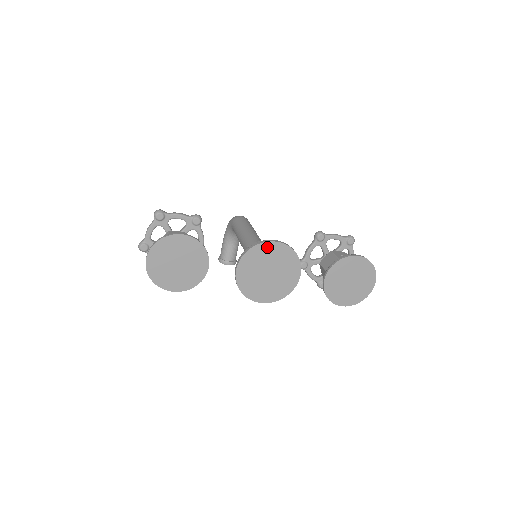
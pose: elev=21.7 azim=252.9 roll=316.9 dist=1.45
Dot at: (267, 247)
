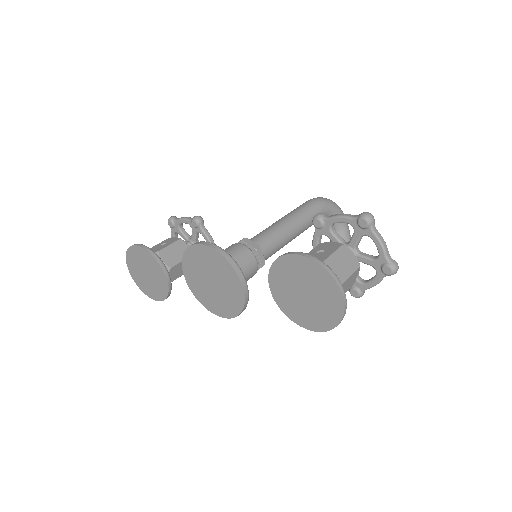
Dot at: (195, 251)
